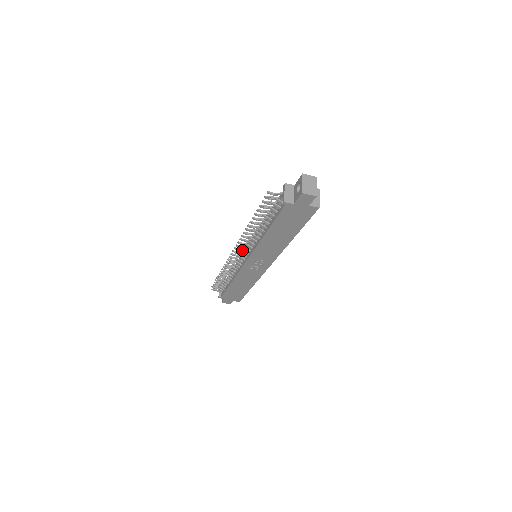
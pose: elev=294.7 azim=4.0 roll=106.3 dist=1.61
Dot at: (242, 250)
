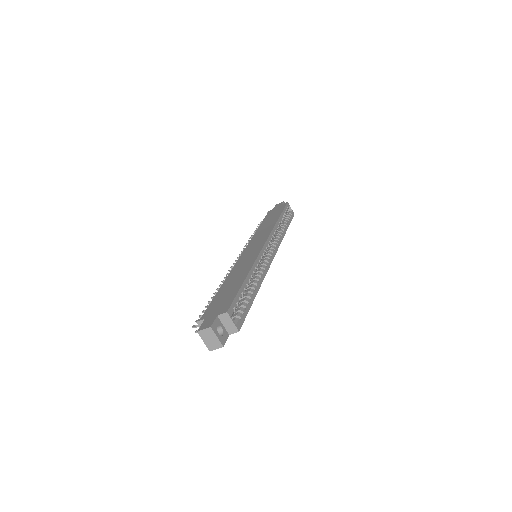
Dot at: occluded
